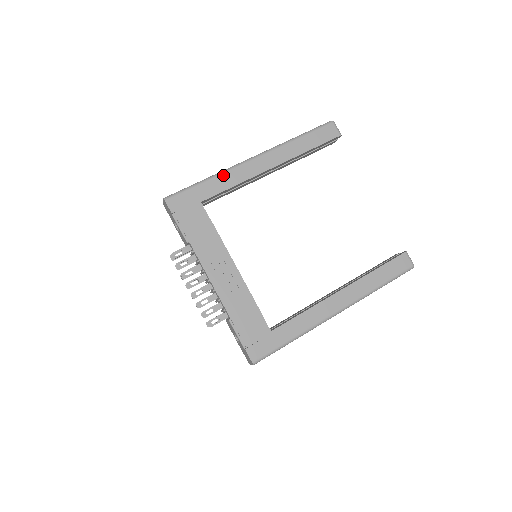
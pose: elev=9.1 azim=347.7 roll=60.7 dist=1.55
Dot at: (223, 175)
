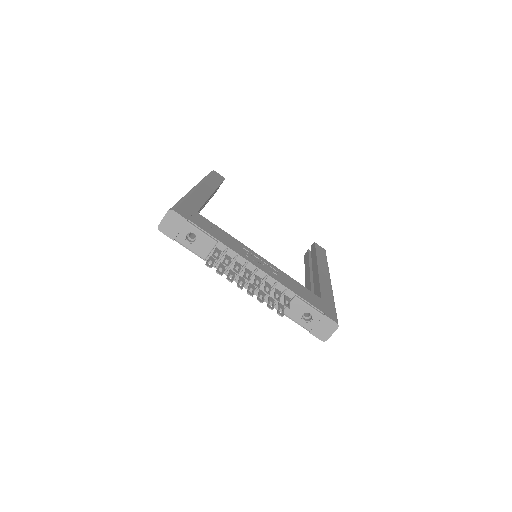
Dot at: (191, 195)
